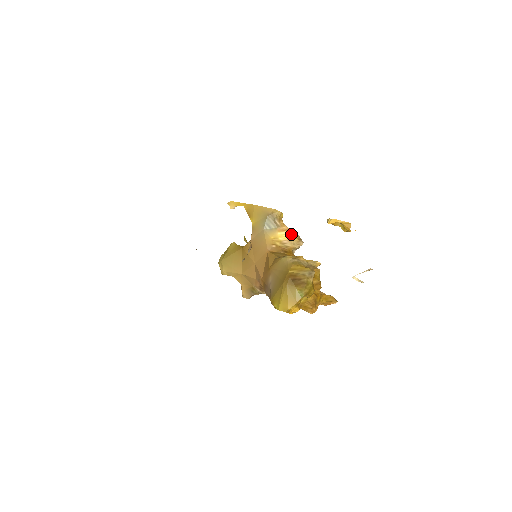
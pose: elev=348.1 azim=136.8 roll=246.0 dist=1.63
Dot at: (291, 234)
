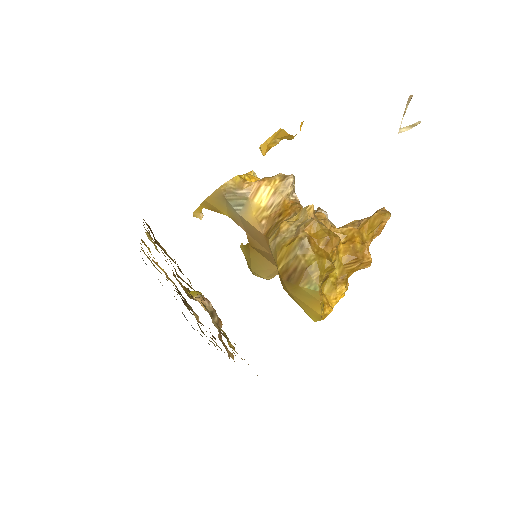
Dot at: (269, 184)
